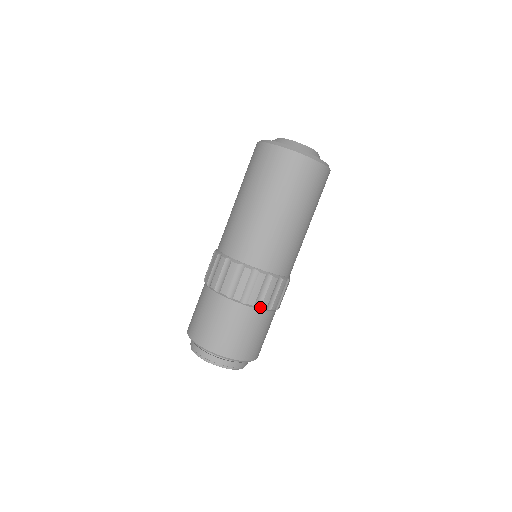
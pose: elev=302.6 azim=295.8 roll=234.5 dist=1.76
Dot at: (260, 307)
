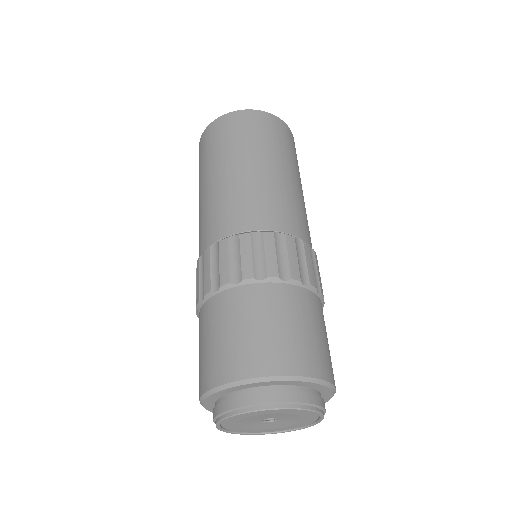
Dot at: (308, 284)
